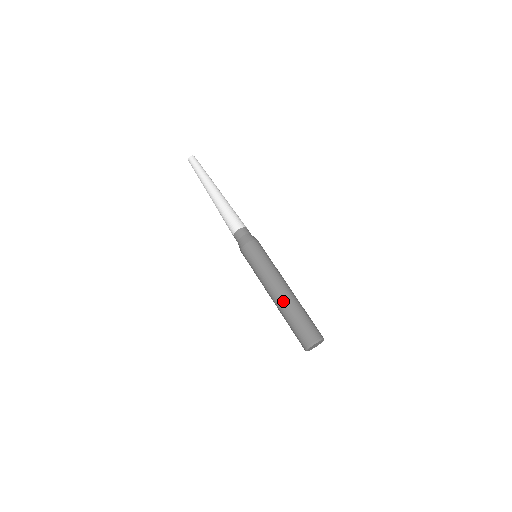
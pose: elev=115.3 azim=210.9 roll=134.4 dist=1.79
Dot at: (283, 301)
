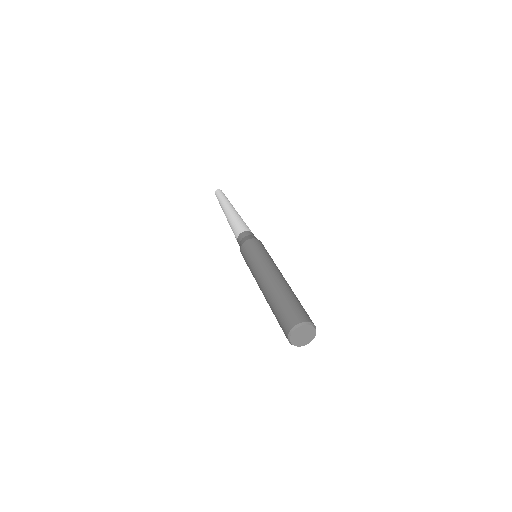
Dot at: (267, 290)
